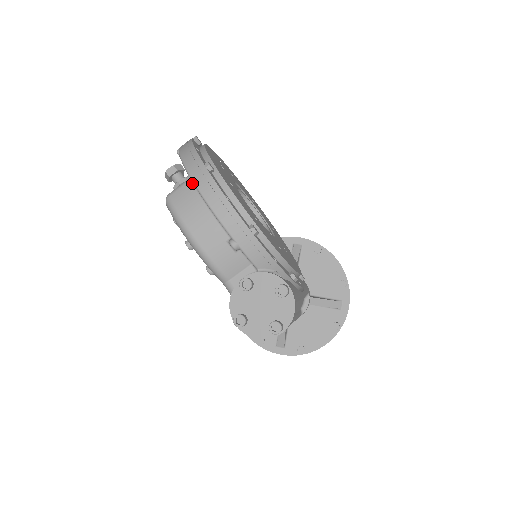
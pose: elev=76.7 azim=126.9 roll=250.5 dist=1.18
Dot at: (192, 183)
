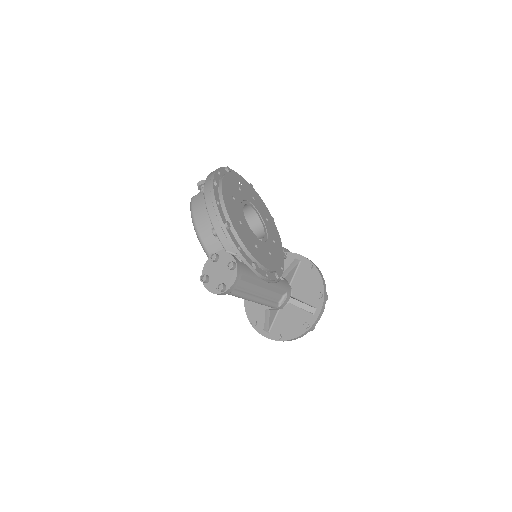
Dot at: (204, 191)
